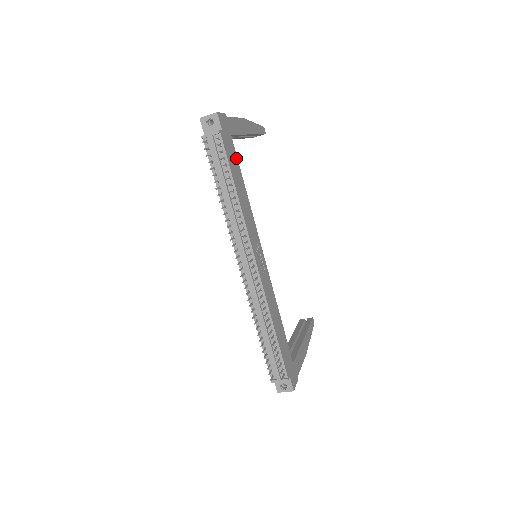
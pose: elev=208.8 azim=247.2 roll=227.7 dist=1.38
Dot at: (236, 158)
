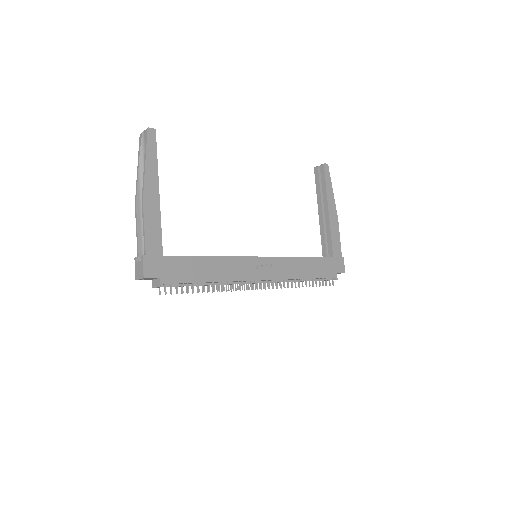
Dot at: (184, 259)
